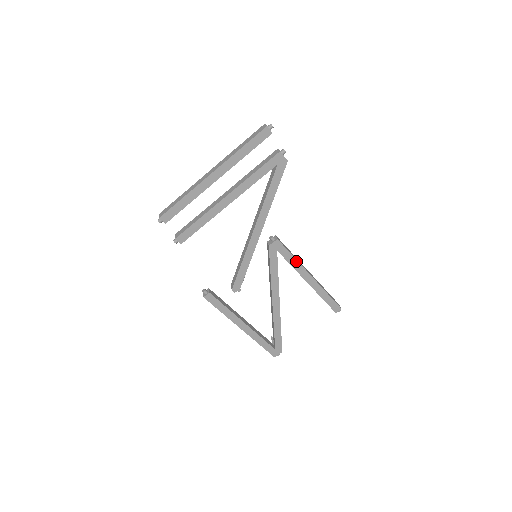
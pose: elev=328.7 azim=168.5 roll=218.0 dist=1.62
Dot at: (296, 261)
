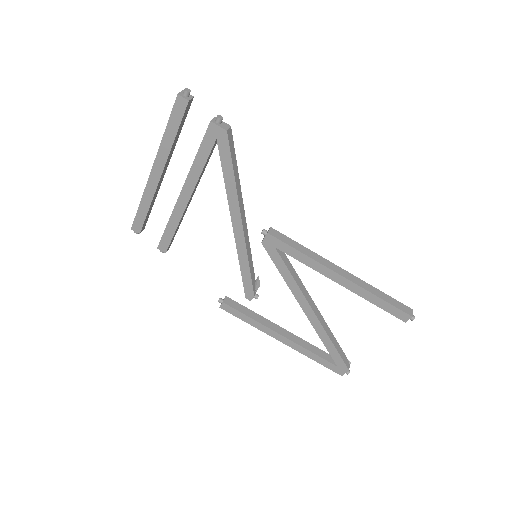
Dot at: (308, 257)
